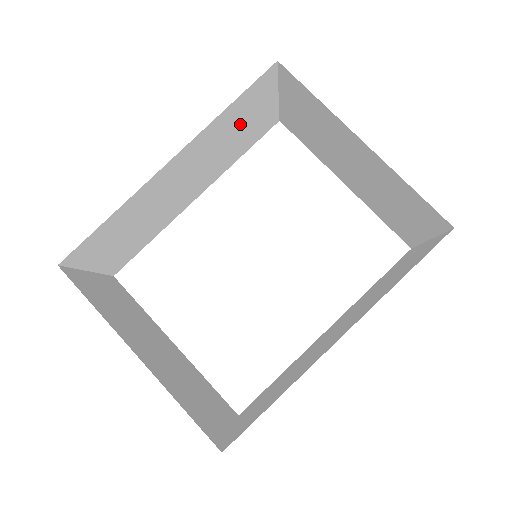
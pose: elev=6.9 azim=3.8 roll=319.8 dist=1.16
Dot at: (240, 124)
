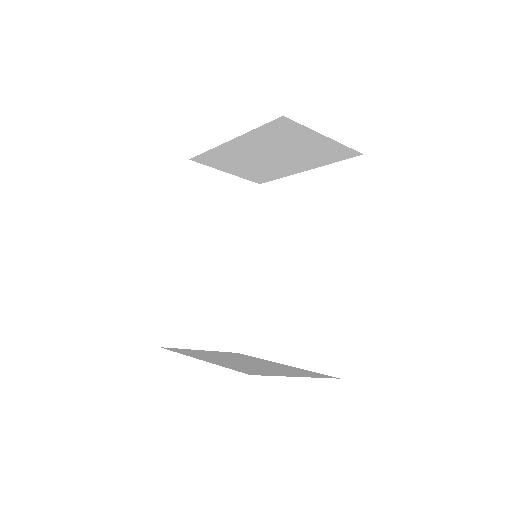
Dot at: (214, 204)
